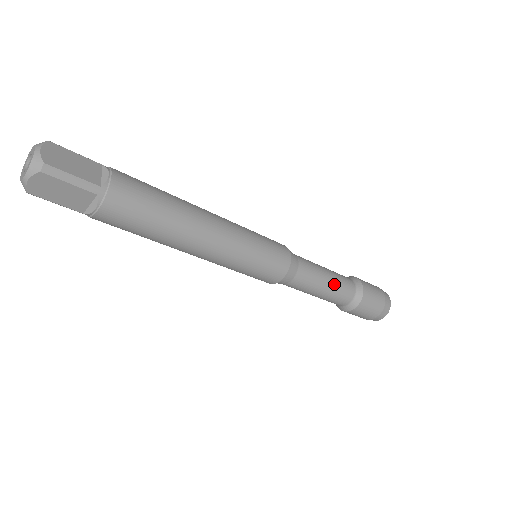
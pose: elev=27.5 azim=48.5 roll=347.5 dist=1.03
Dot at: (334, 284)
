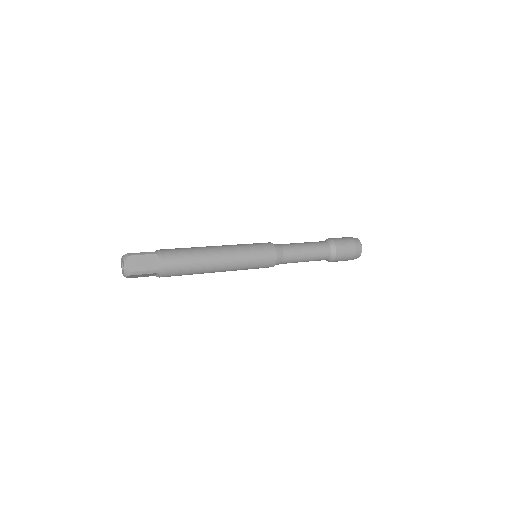
Dot at: (312, 255)
